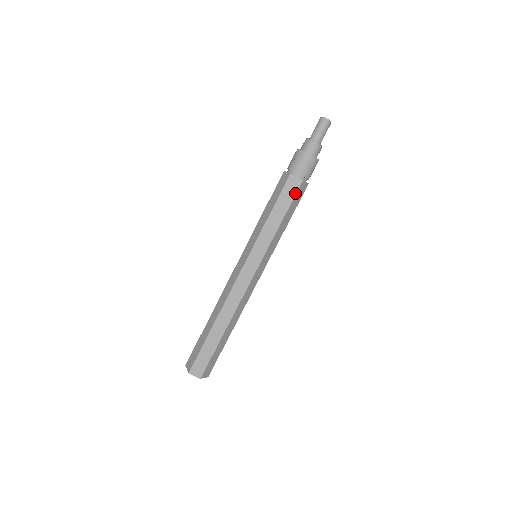
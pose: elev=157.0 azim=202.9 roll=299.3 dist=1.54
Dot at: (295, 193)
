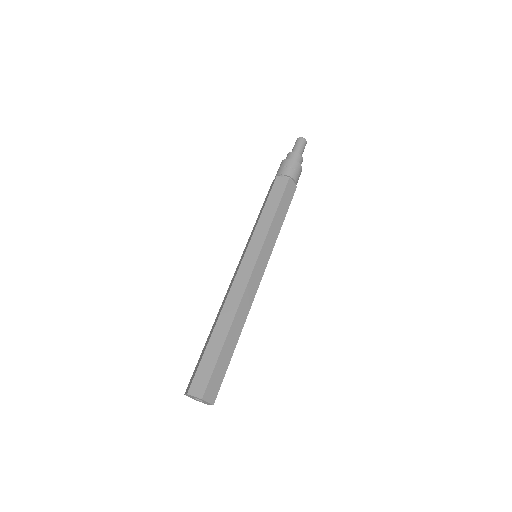
Dot at: (292, 197)
